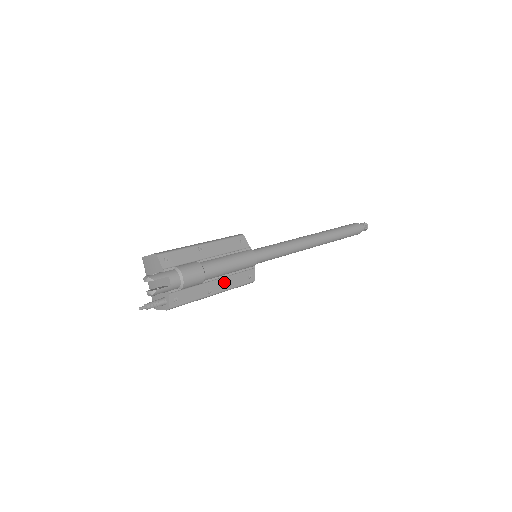
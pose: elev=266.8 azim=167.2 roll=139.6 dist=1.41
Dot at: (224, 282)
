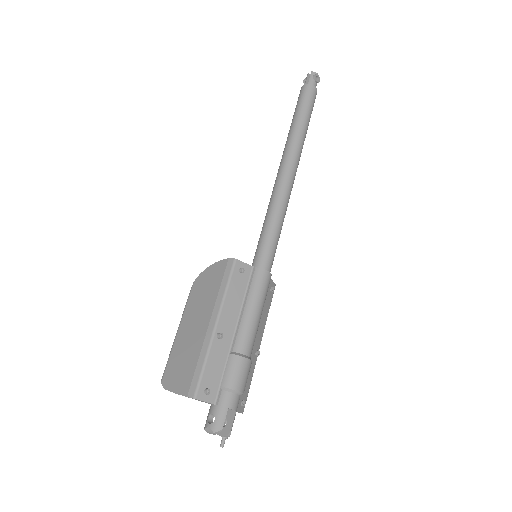
Dot at: (260, 328)
